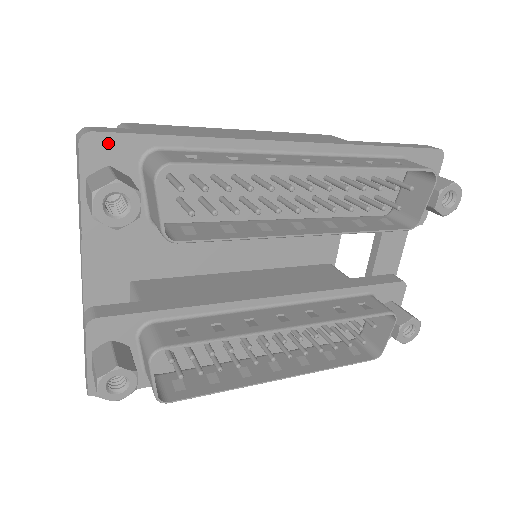
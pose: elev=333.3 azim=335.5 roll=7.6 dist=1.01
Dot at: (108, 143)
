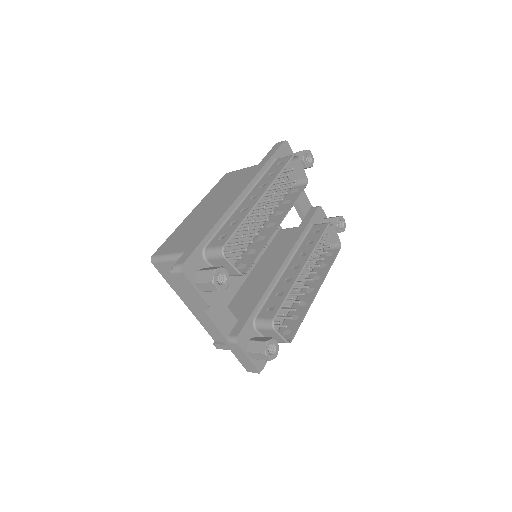
Dot at: (190, 262)
